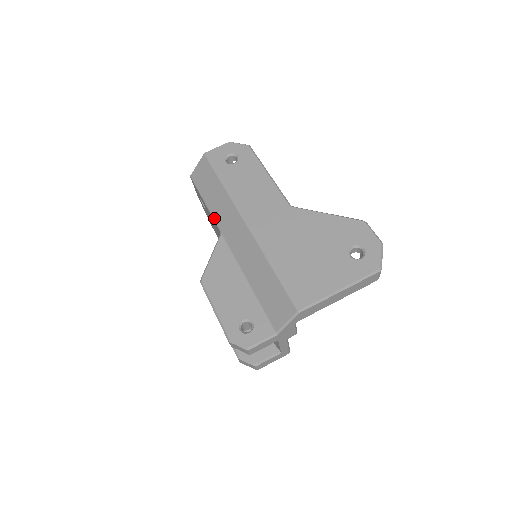
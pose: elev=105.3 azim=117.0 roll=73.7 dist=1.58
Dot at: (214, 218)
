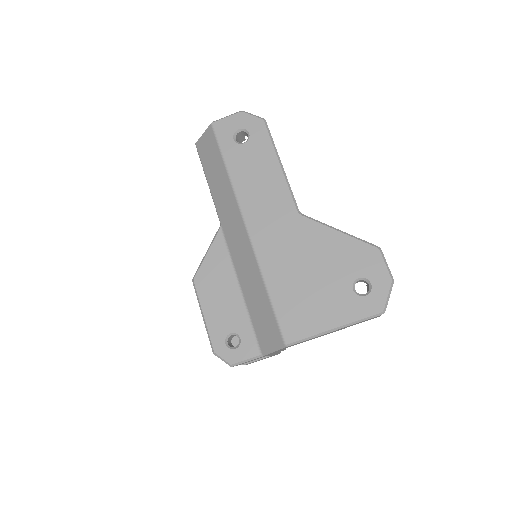
Dot at: (215, 205)
